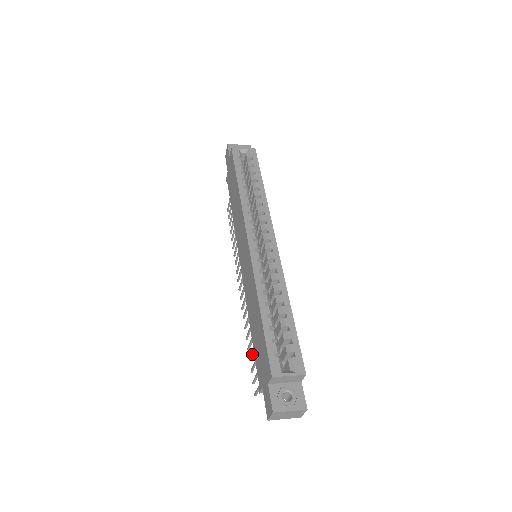
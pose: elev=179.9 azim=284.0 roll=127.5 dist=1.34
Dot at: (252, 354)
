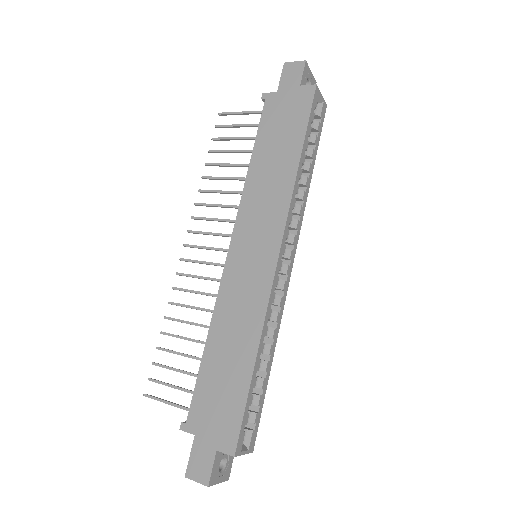
Dot at: (173, 353)
